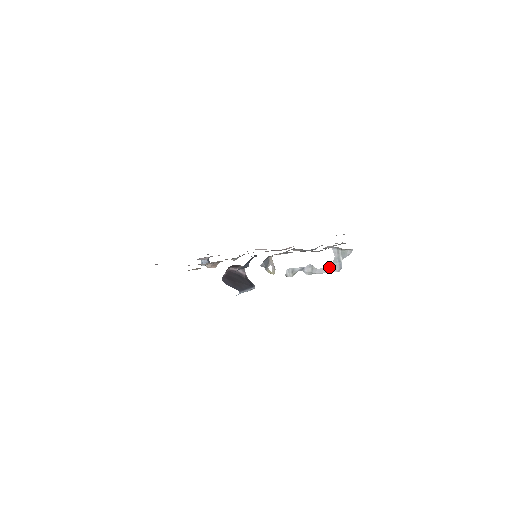
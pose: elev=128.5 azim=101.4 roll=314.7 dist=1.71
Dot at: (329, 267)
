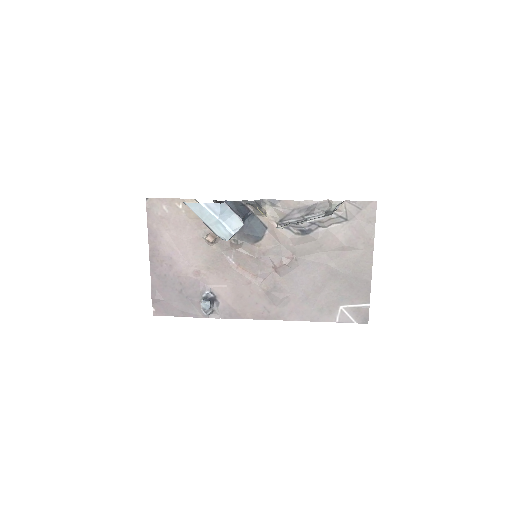
Dot at: occluded
